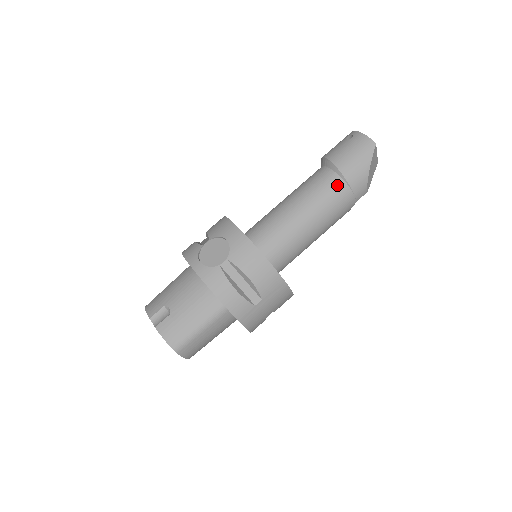
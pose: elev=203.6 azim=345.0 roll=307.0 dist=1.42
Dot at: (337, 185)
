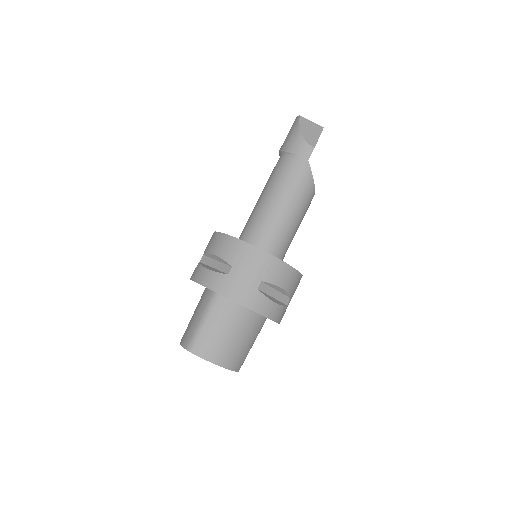
Dot at: (281, 160)
